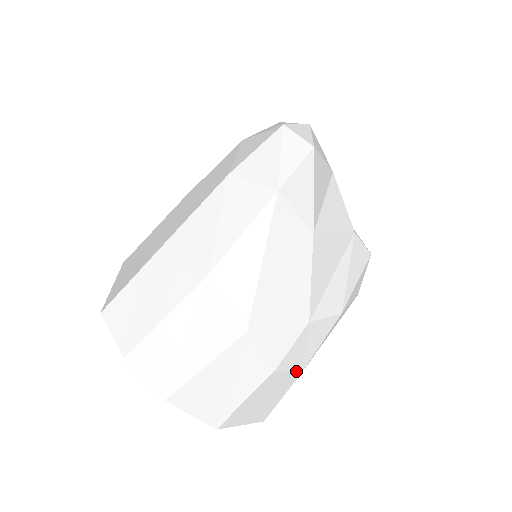
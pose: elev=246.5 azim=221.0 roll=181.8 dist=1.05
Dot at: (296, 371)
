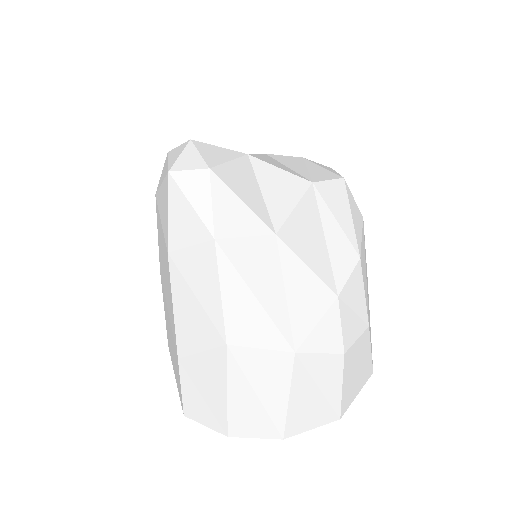
Dot at: (363, 331)
